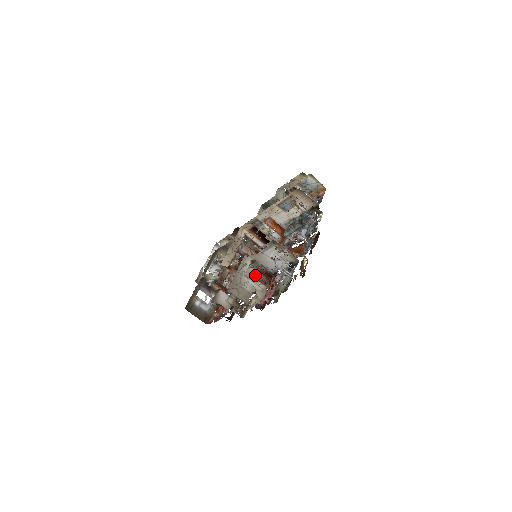
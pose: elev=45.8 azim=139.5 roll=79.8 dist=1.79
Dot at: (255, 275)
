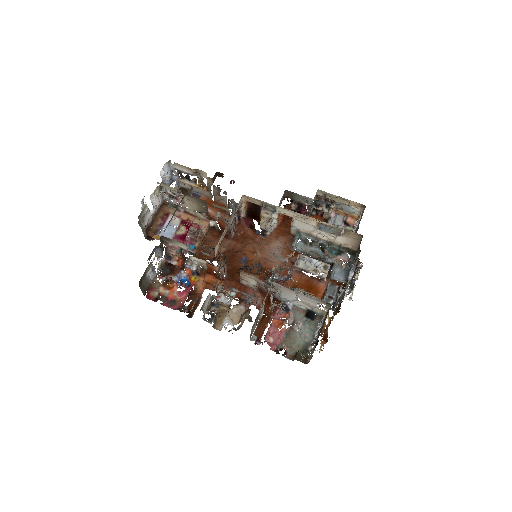
Dot at: (249, 283)
